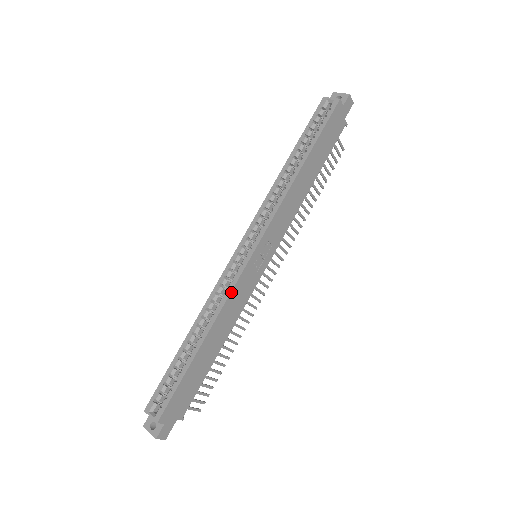
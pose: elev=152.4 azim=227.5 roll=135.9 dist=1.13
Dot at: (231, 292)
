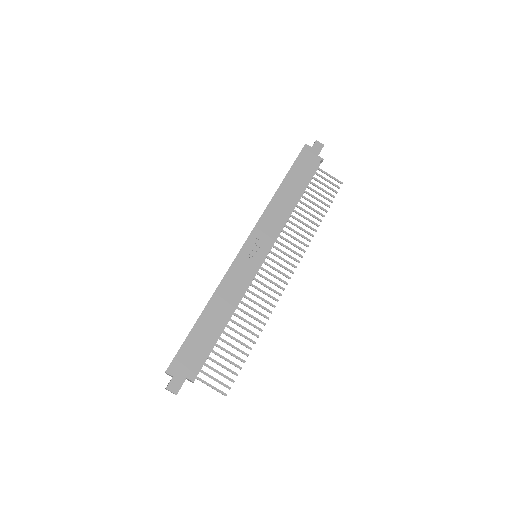
Dot at: (226, 274)
